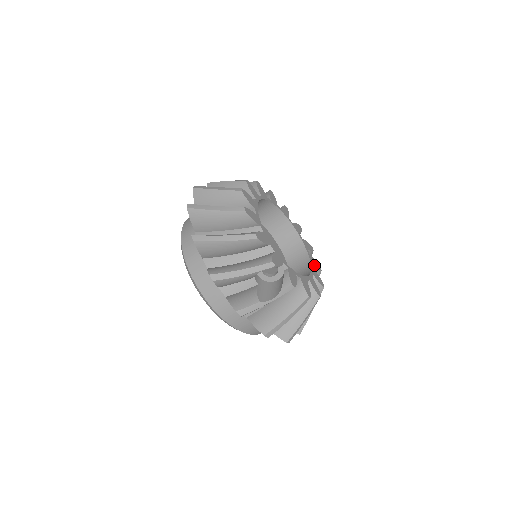
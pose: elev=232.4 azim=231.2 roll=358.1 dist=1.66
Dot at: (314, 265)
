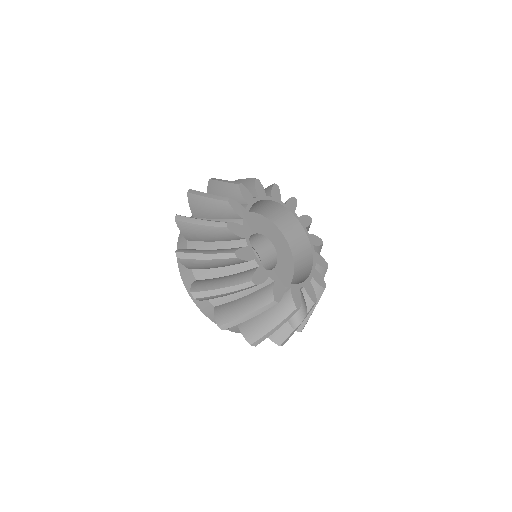
Dot at: (307, 226)
